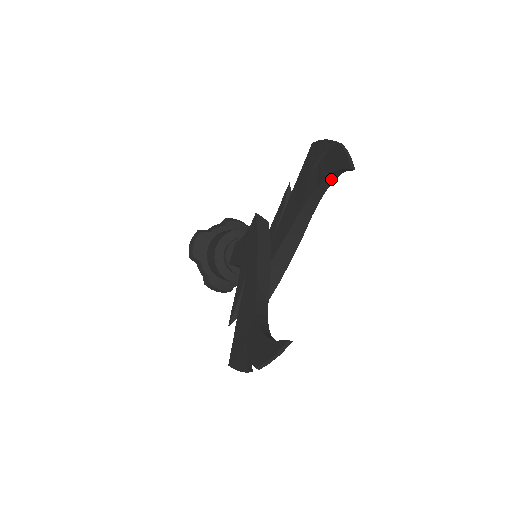
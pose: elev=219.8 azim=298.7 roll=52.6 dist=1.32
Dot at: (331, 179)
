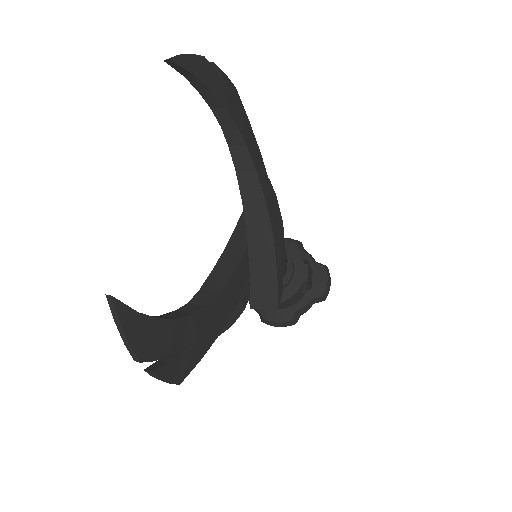
Dot at: (217, 104)
